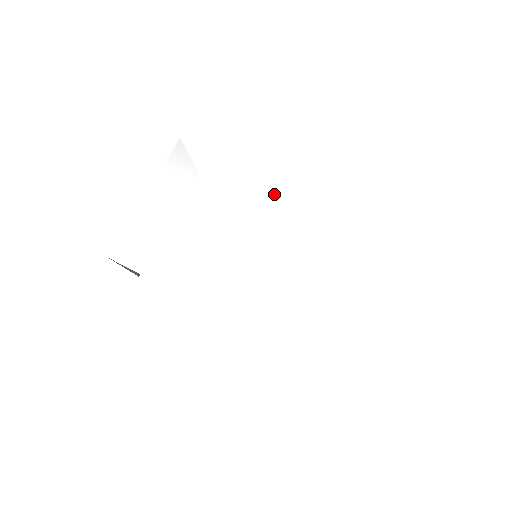
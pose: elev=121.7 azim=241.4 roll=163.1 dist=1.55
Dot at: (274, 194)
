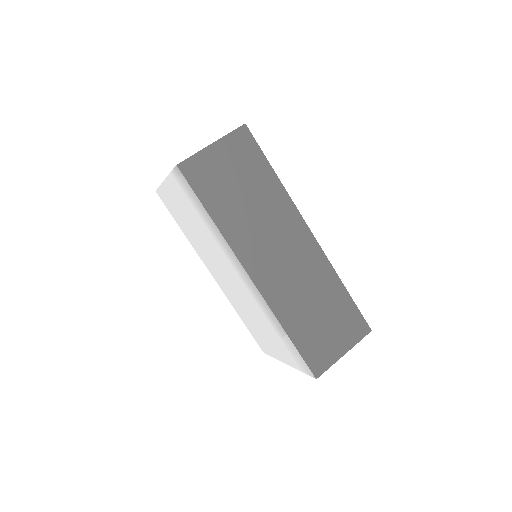
Dot at: (243, 275)
